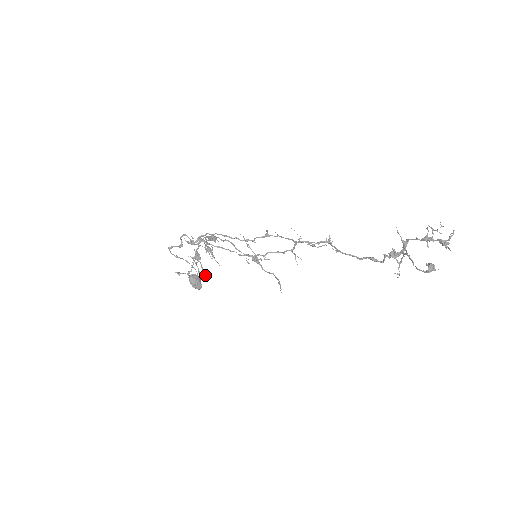
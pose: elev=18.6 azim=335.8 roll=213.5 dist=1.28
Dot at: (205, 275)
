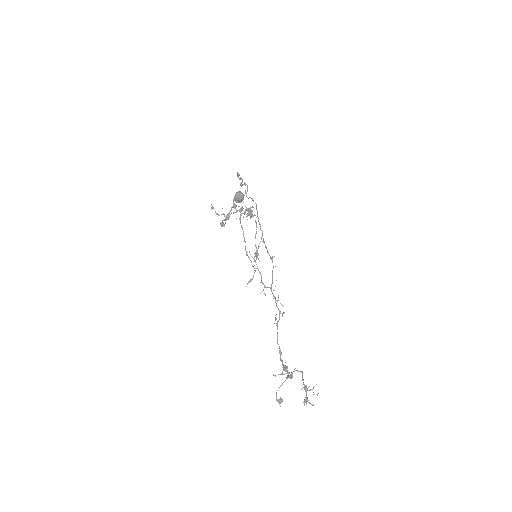
Dot at: (224, 226)
